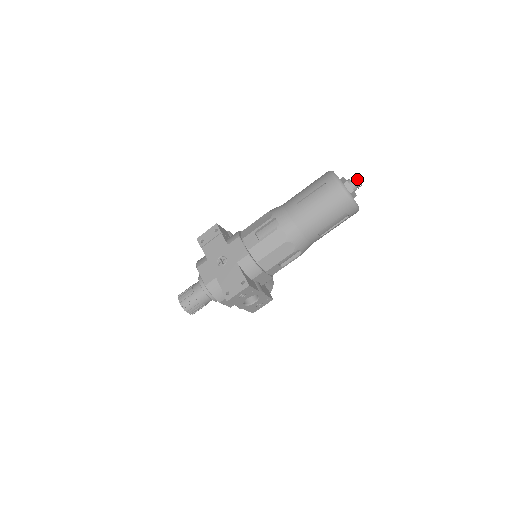
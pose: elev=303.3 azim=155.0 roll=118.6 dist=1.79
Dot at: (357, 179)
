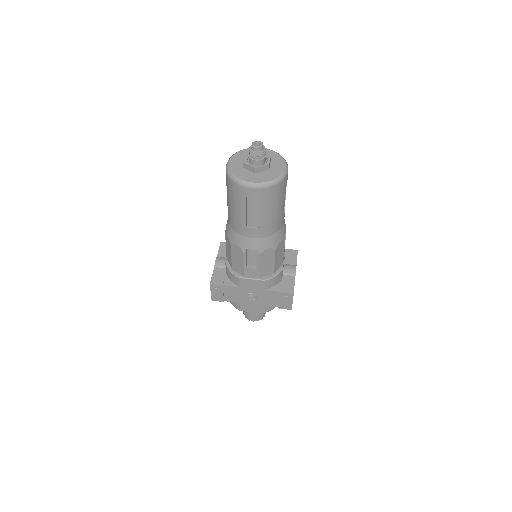
Dot at: (258, 154)
